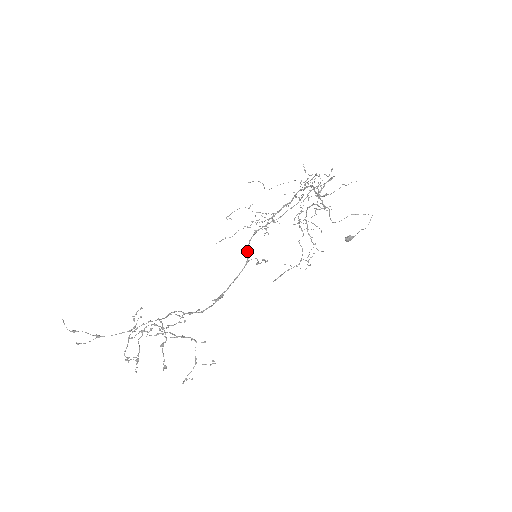
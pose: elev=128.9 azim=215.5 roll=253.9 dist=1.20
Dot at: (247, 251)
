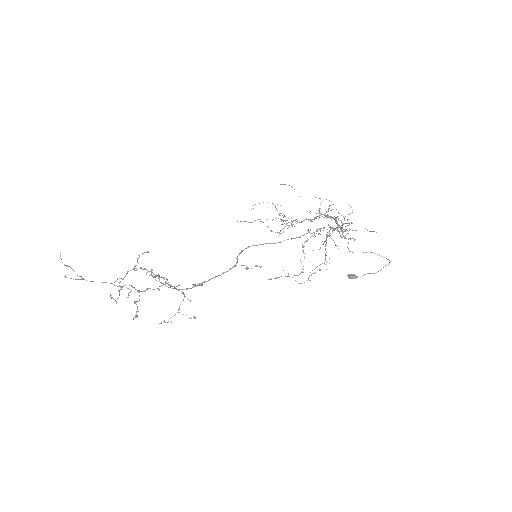
Dot at: (237, 258)
